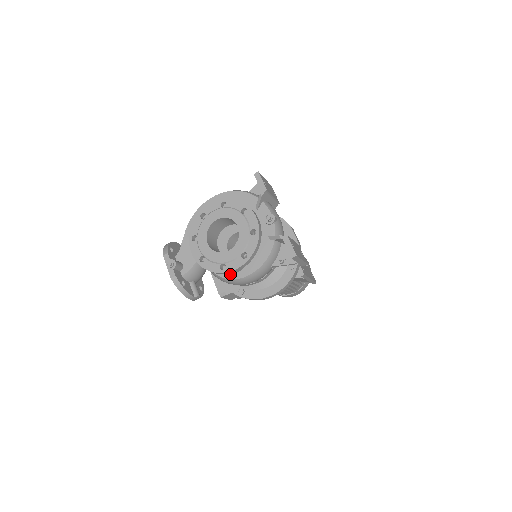
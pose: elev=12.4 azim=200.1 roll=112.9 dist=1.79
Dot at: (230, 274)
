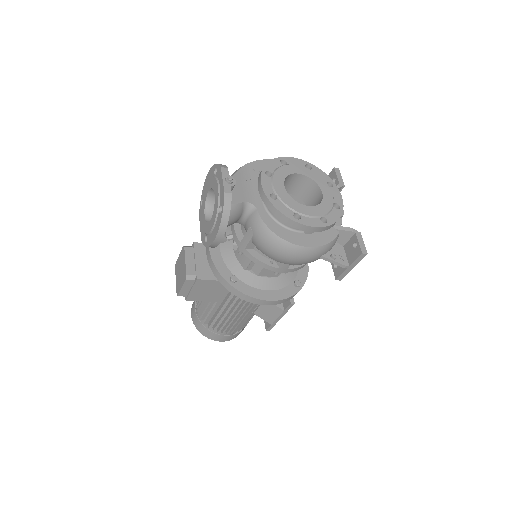
Dot at: (284, 234)
